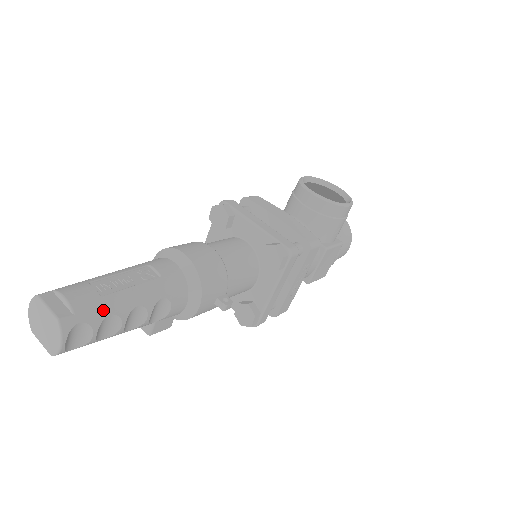
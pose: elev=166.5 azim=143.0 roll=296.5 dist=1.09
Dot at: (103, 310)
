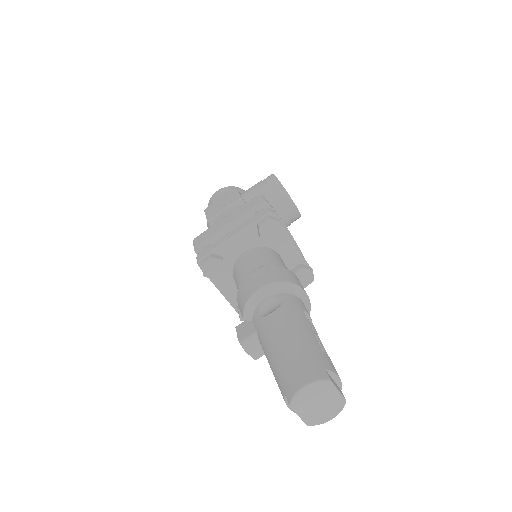
Dot at: occluded
